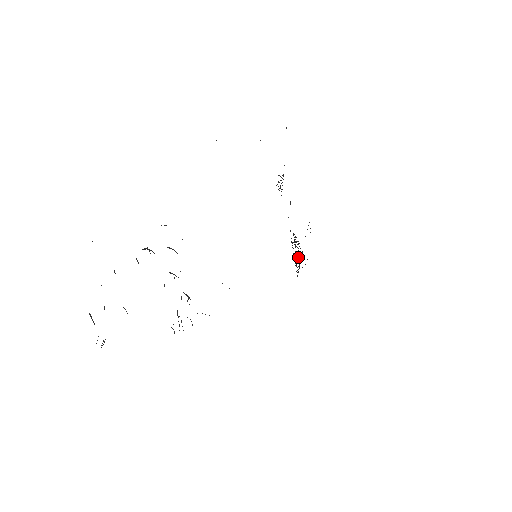
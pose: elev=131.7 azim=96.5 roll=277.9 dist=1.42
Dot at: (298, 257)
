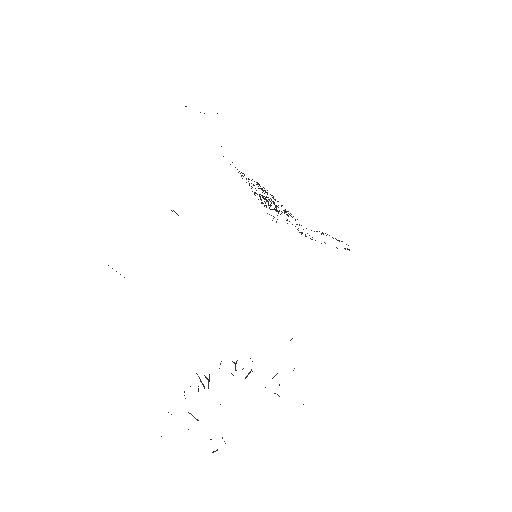
Dot at: occluded
